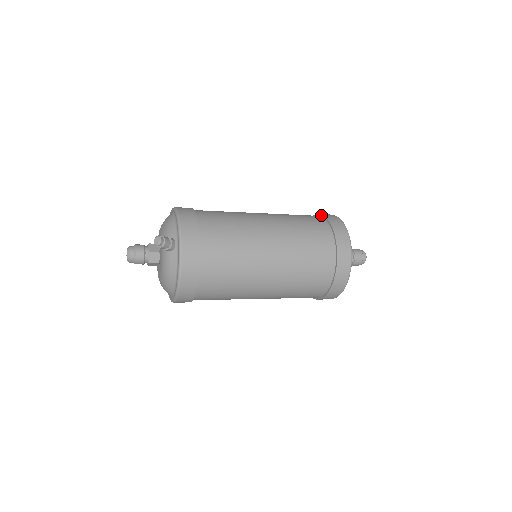
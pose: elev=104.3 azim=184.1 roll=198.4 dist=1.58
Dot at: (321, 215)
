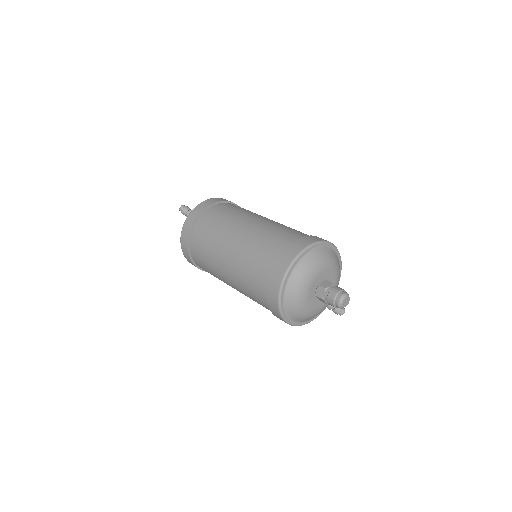
Dot at: (313, 236)
